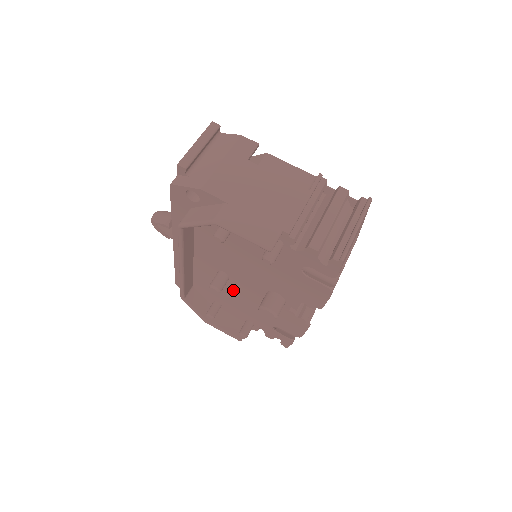
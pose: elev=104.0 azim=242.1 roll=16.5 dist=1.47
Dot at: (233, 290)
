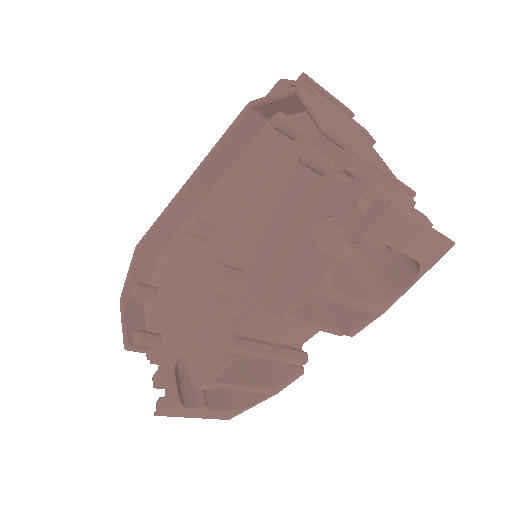
Dot at: (196, 265)
